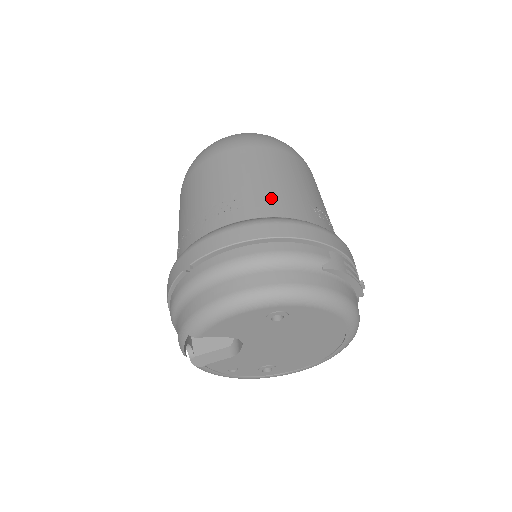
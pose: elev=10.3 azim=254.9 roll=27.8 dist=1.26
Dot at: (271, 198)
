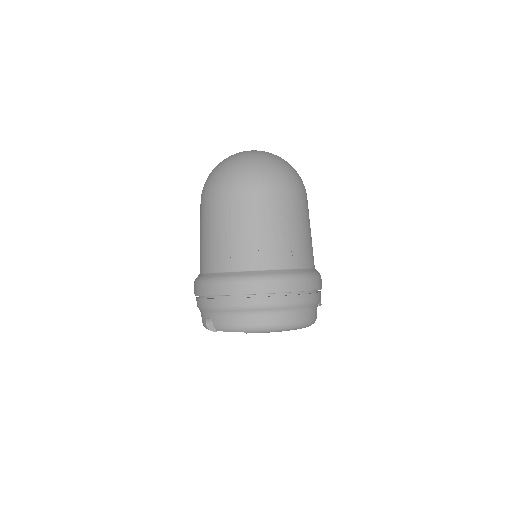
Dot at: (307, 250)
